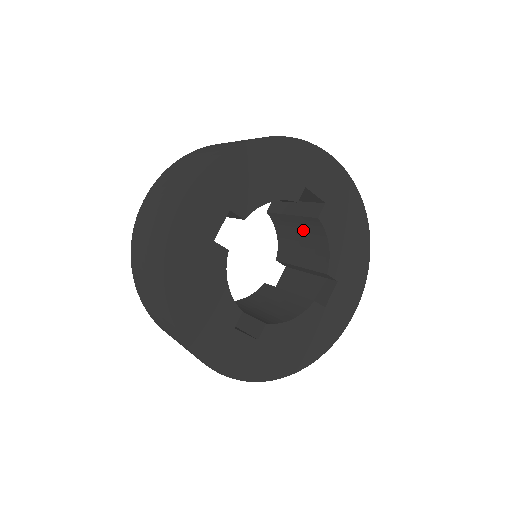
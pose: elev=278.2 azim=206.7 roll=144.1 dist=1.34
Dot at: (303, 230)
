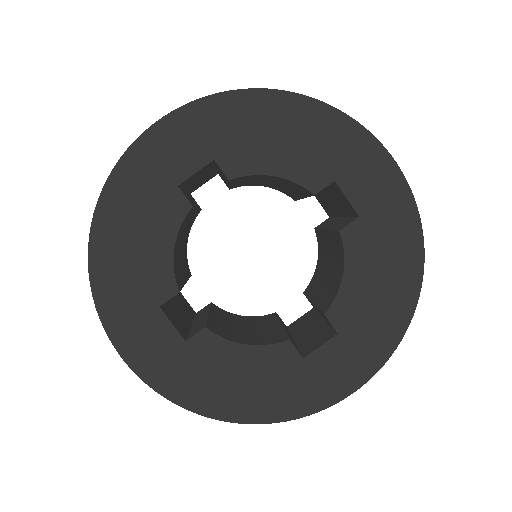
Dot at: (332, 254)
